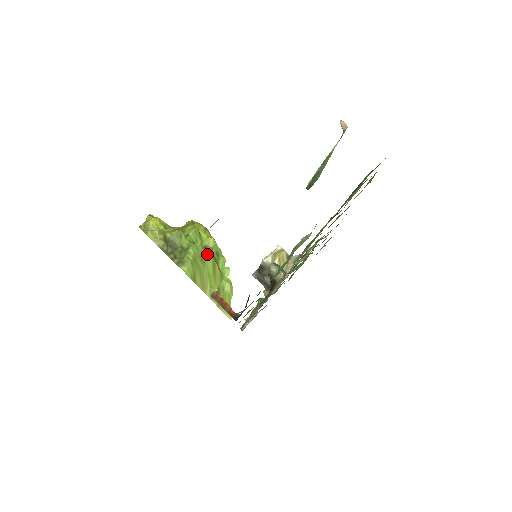
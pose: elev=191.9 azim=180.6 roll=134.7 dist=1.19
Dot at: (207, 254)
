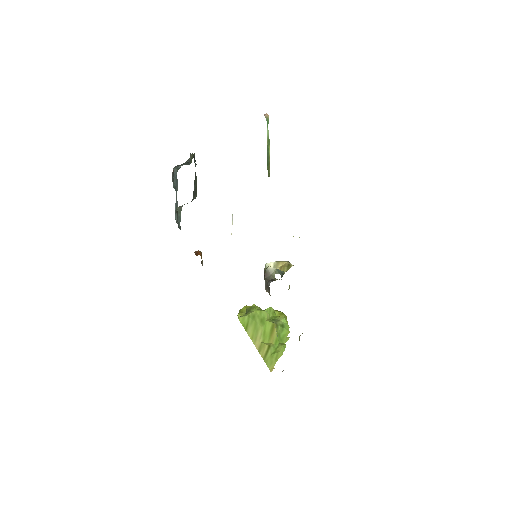
Dot at: (270, 320)
